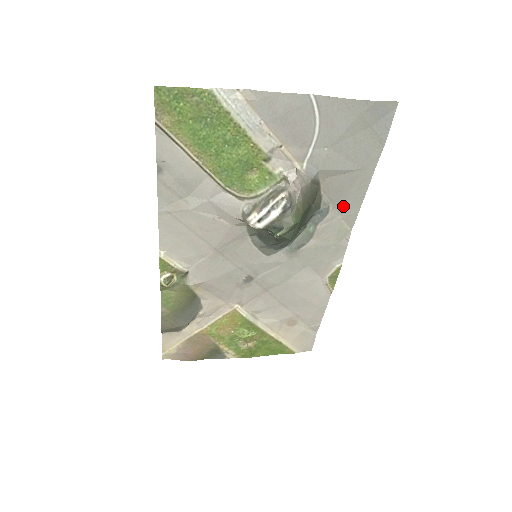
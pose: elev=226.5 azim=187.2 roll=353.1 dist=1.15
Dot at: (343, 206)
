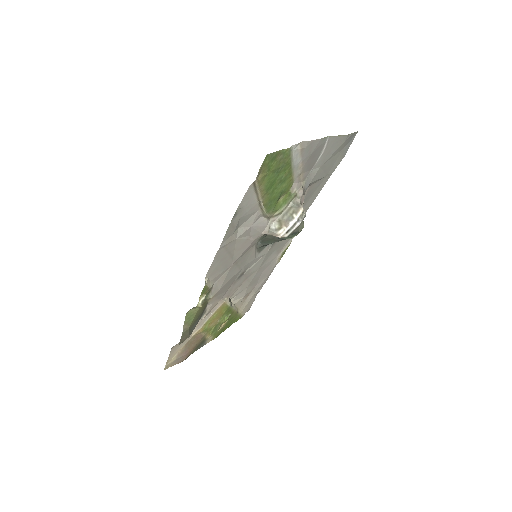
Dot at: (307, 202)
